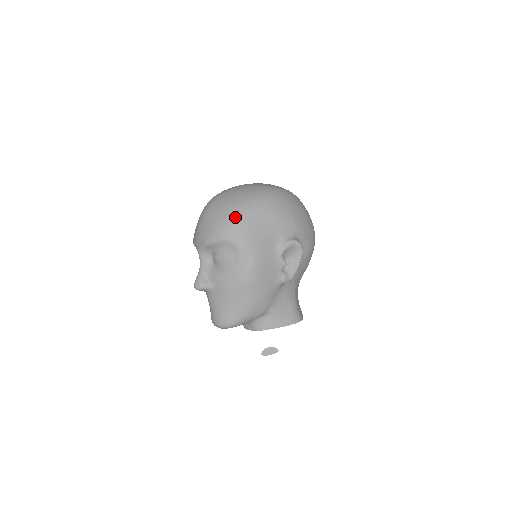
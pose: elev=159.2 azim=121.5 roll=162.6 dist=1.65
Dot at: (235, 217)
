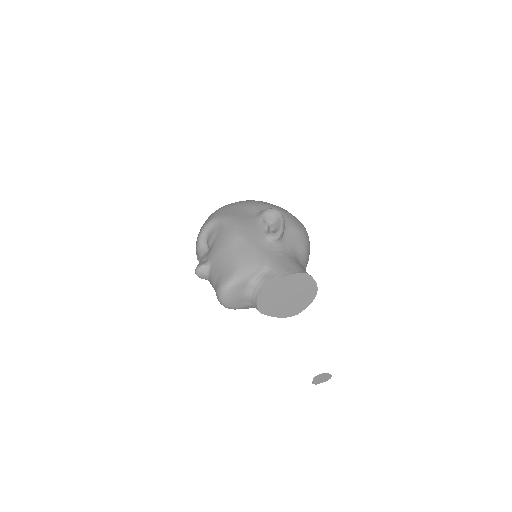
Dot at: (217, 210)
